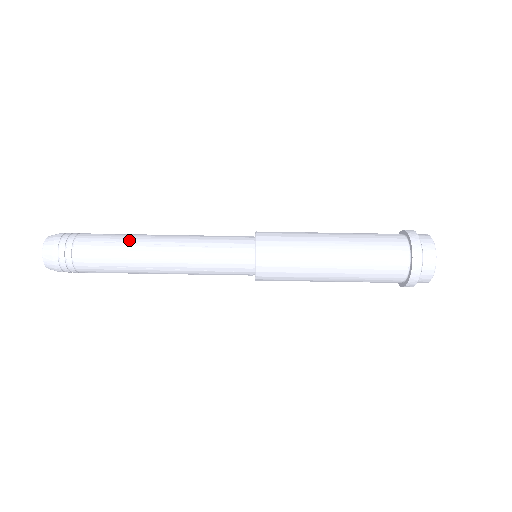
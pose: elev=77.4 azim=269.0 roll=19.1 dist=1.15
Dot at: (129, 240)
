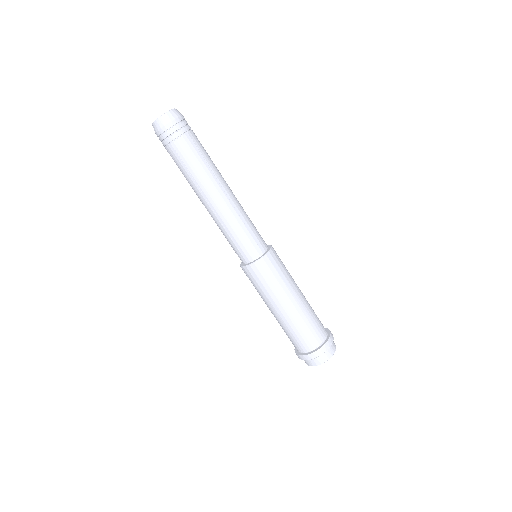
Dot at: (214, 169)
